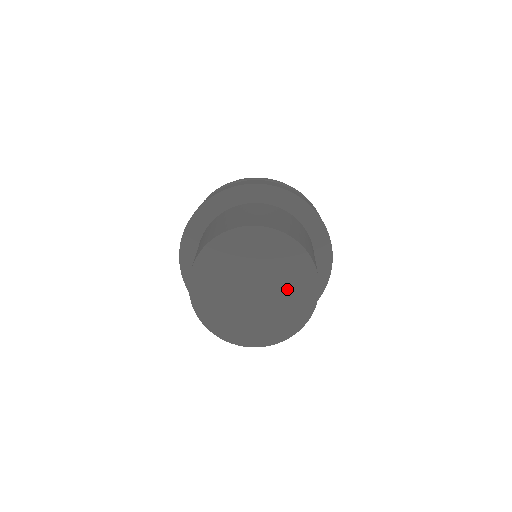
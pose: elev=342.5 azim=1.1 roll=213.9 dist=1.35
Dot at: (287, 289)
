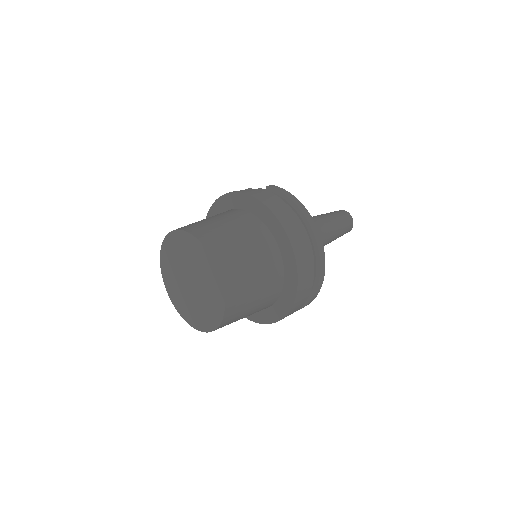
Dot at: (204, 305)
